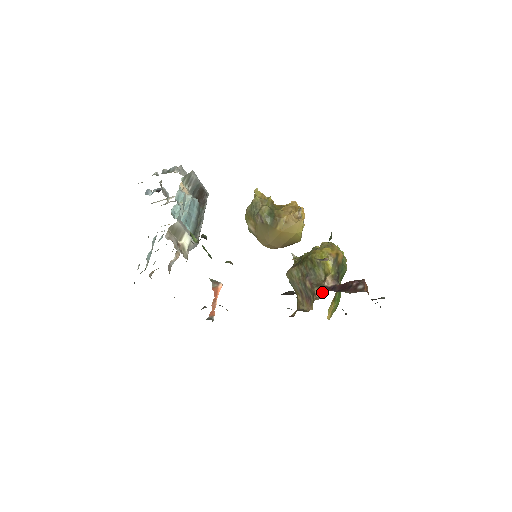
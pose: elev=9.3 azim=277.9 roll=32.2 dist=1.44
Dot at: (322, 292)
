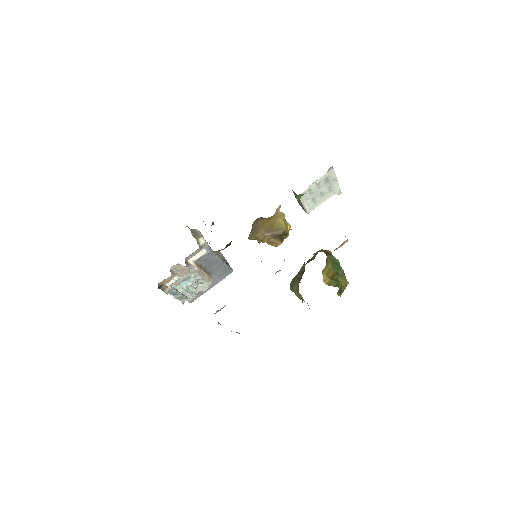
Dot at: occluded
